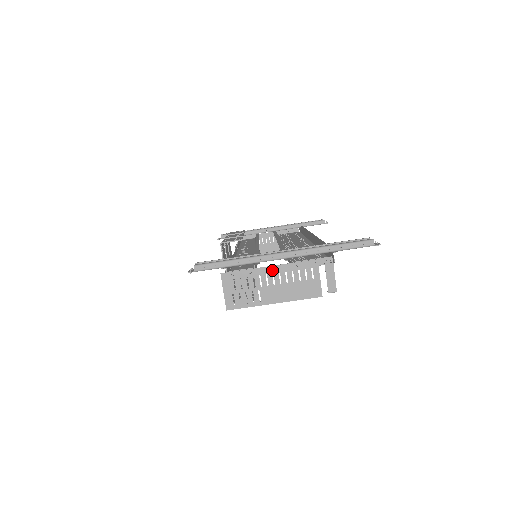
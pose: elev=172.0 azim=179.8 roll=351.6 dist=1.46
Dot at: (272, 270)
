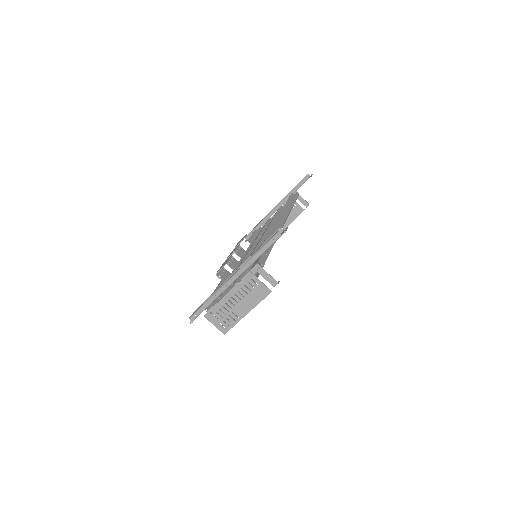
Dot at: (229, 295)
